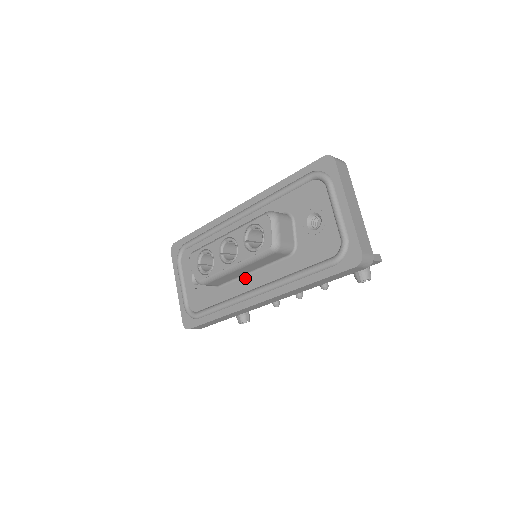
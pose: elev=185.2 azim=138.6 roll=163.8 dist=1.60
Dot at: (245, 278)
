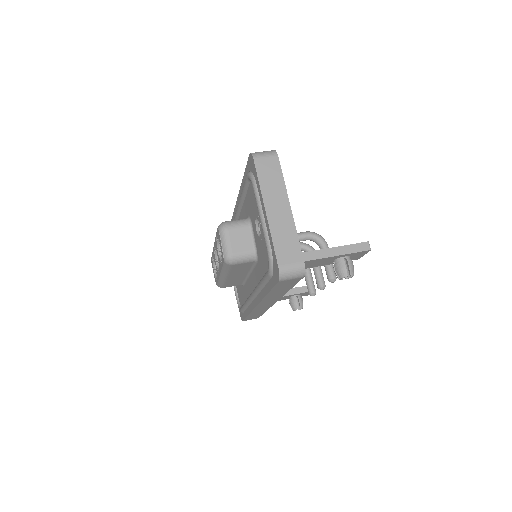
Dot at: (248, 280)
